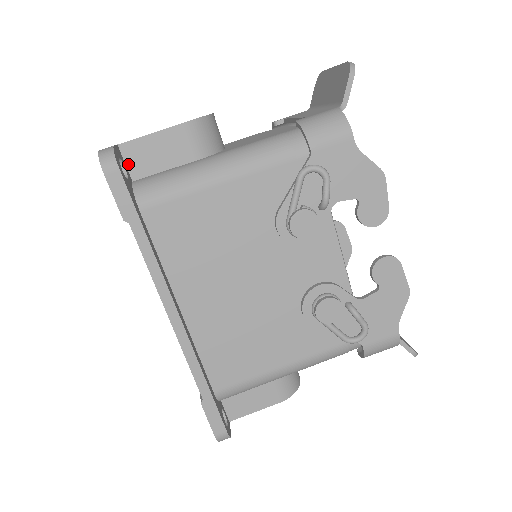
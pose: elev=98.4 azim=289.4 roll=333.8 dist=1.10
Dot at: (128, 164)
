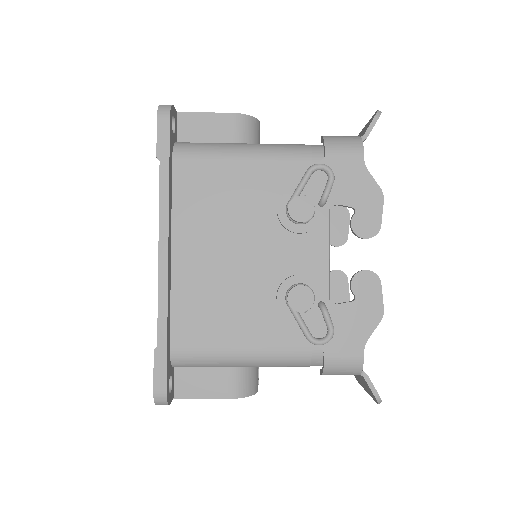
Dot at: (179, 129)
